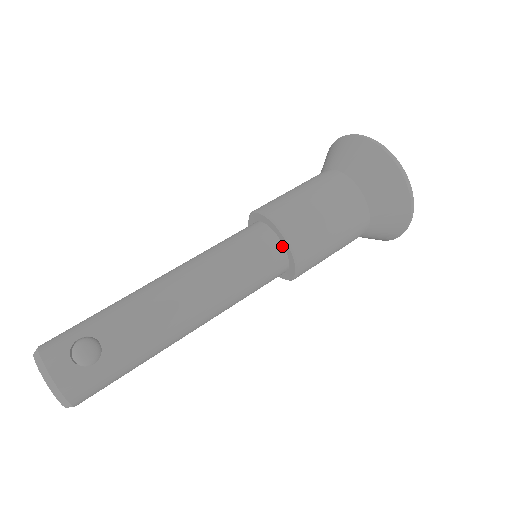
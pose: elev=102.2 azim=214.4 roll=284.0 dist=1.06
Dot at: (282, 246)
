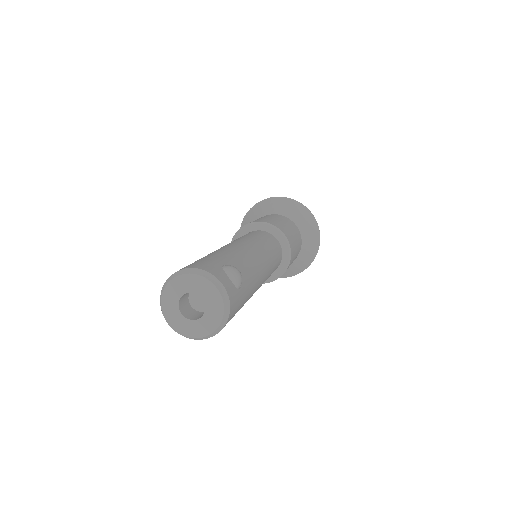
Dot at: (281, 248)
